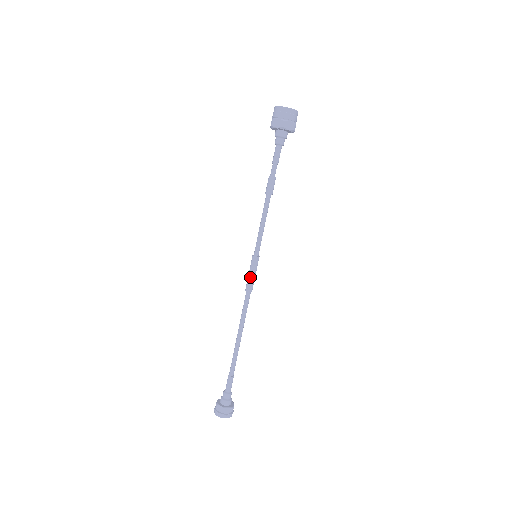
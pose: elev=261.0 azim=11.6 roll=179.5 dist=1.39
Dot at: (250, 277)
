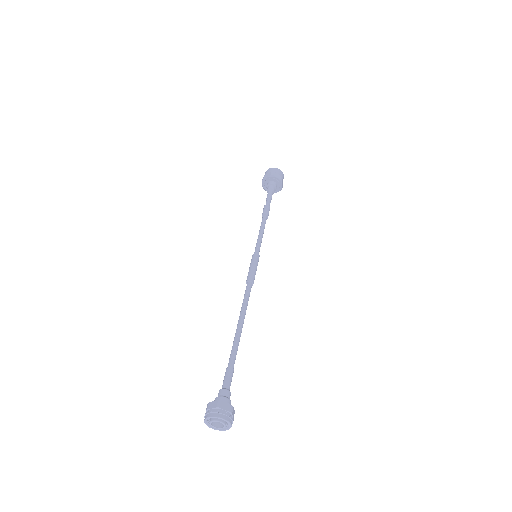
Dot at: (254, 269)
